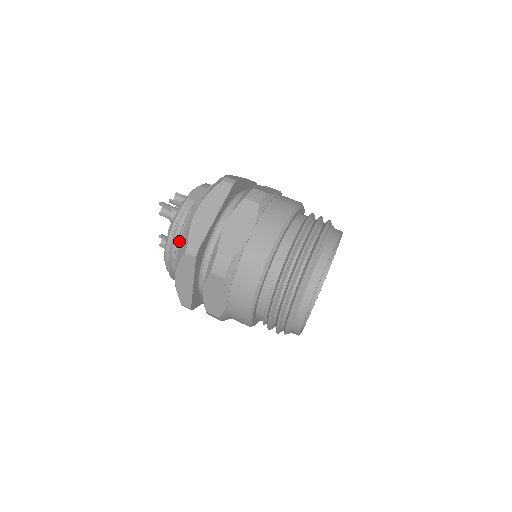
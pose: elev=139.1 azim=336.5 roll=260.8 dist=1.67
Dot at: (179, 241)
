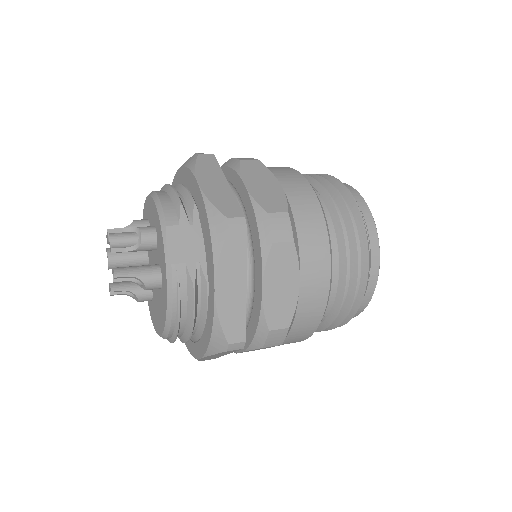
Dot at: (193, 327)
